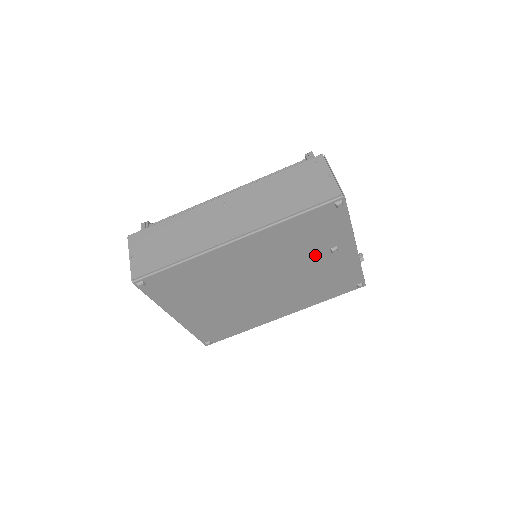
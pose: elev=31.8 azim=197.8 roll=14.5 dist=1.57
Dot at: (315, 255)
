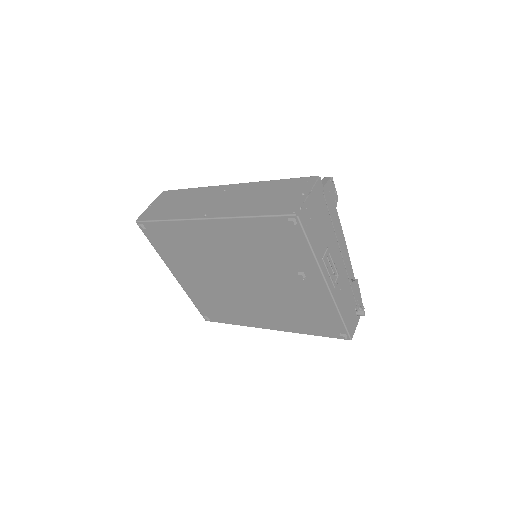
Dot at: (284, 272)
